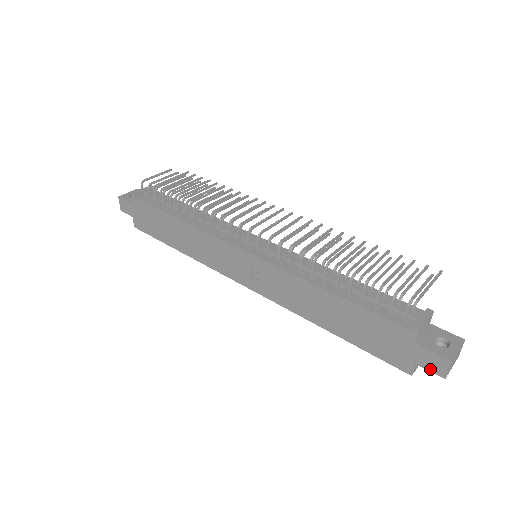
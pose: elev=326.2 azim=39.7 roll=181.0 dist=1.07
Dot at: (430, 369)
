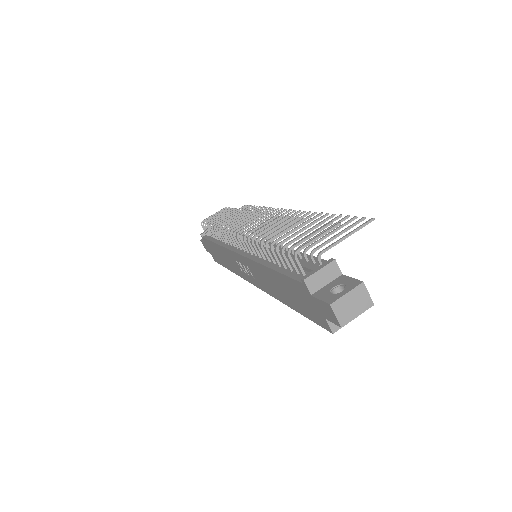
Dot at: (331, 320)
